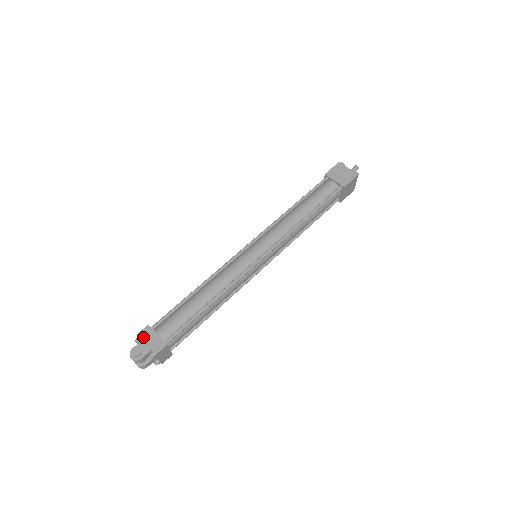
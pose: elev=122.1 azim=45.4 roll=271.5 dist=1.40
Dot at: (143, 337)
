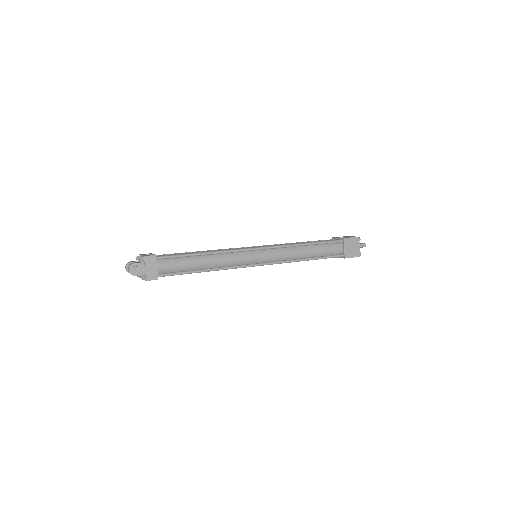
Dot at: (147, 262)
